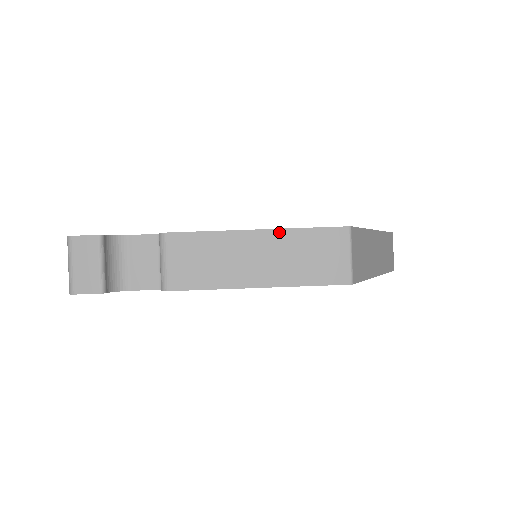
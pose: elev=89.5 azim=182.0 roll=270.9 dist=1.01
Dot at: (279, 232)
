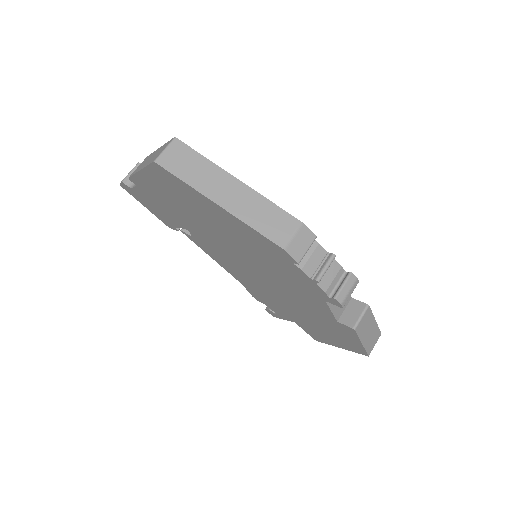
Dot at: (161, 147)
